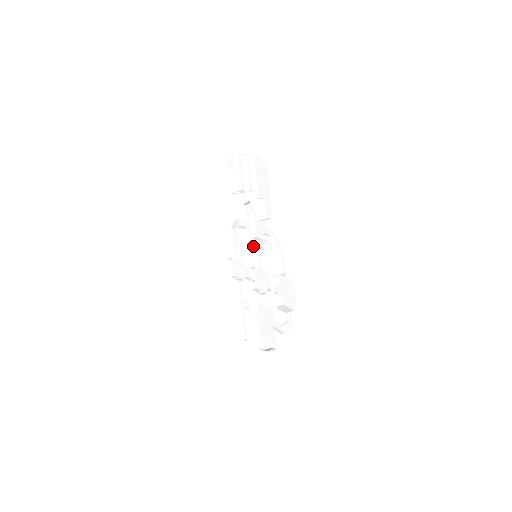
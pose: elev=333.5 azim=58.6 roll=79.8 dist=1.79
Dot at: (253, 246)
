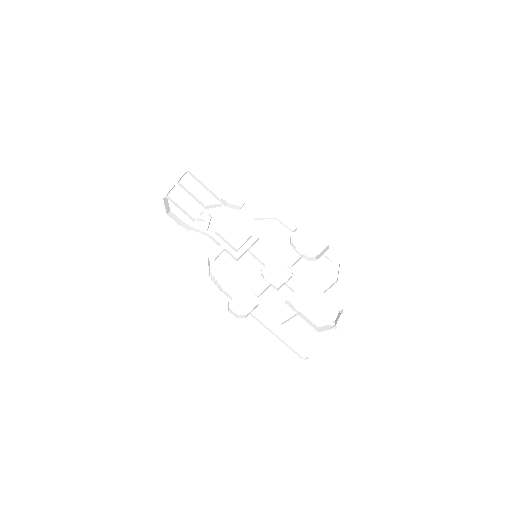
Dot at: (246, 251)
